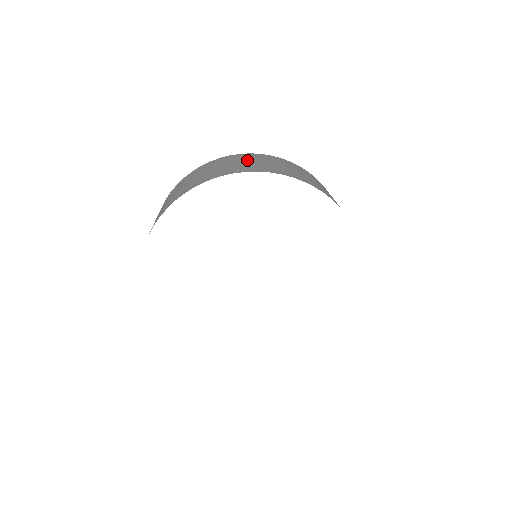
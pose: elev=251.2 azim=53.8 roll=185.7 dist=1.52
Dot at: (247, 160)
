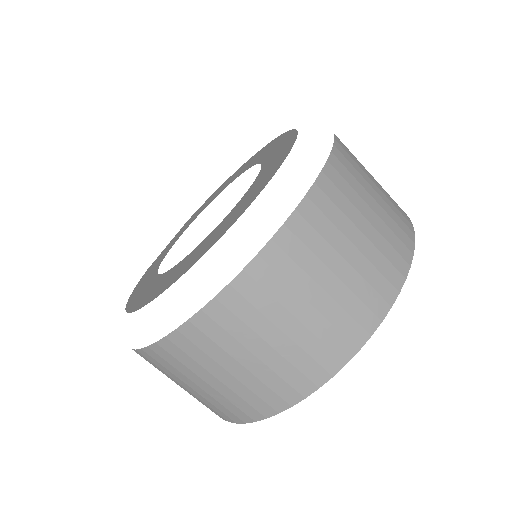
Dot at: (239, 355)
